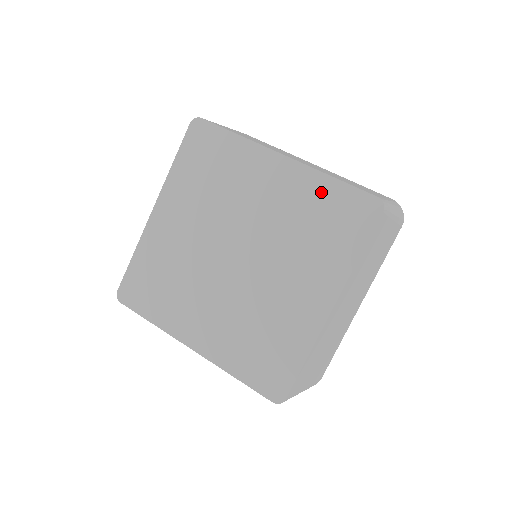
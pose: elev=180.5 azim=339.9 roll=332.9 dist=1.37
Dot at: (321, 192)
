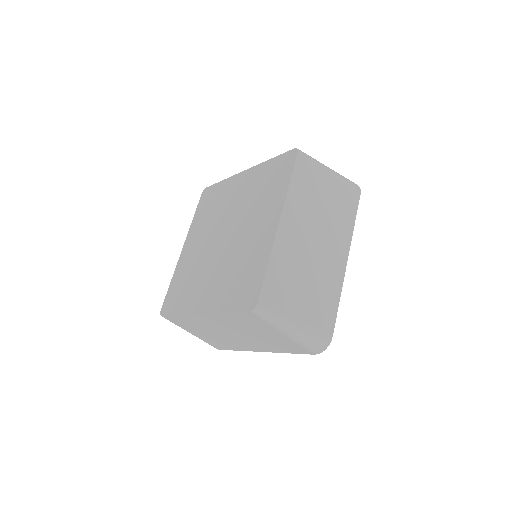
Dot at: (265, 170)
